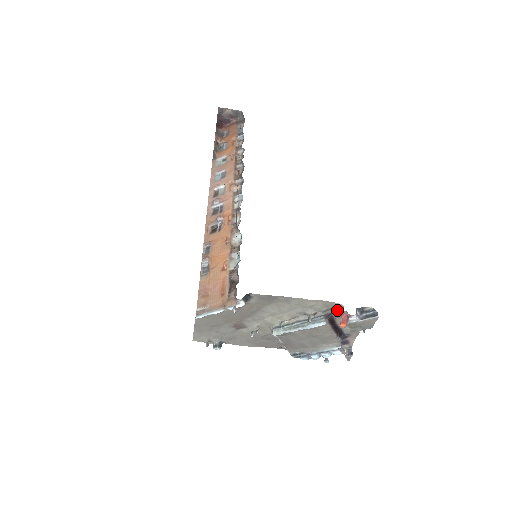
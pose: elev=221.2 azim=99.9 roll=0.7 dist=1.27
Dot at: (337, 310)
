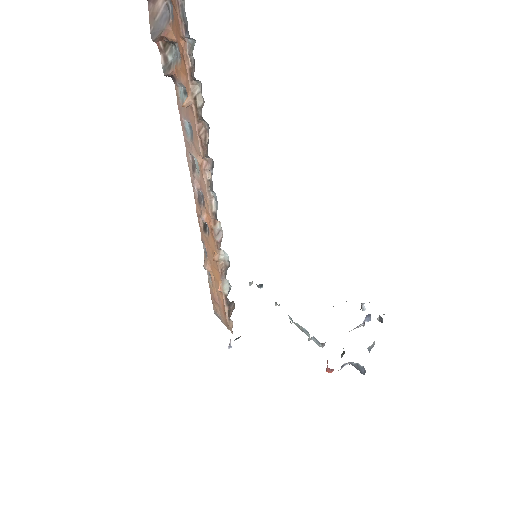
Dot at: occluded
